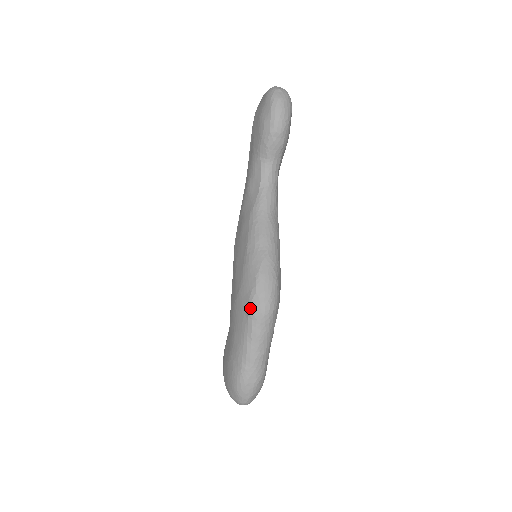
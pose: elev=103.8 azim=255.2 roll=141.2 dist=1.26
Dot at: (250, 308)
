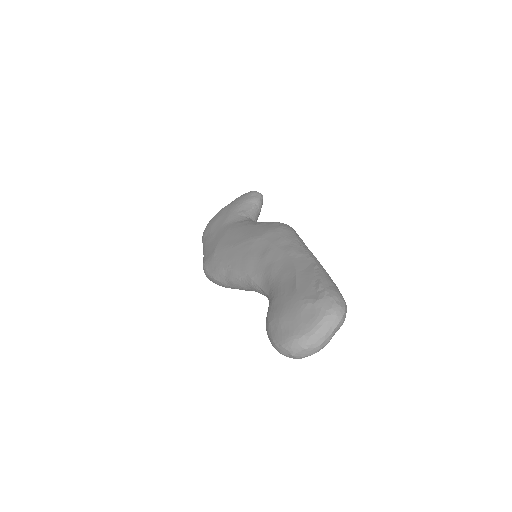
Dot at: (203, 266)
